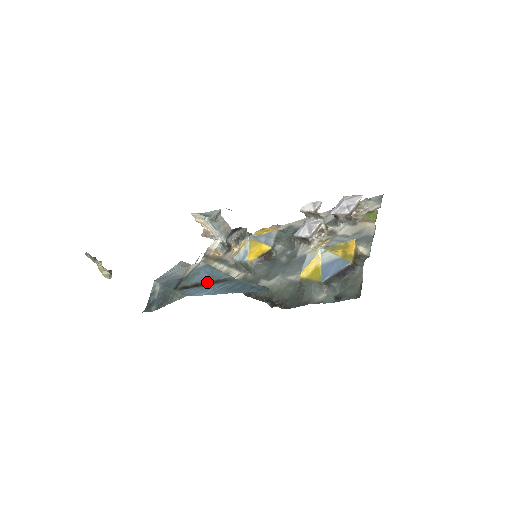
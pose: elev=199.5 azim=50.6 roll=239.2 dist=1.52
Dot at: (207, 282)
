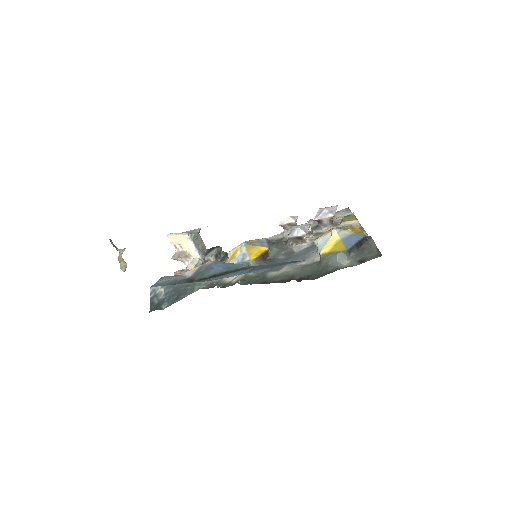
Dot at: (226, 272)
